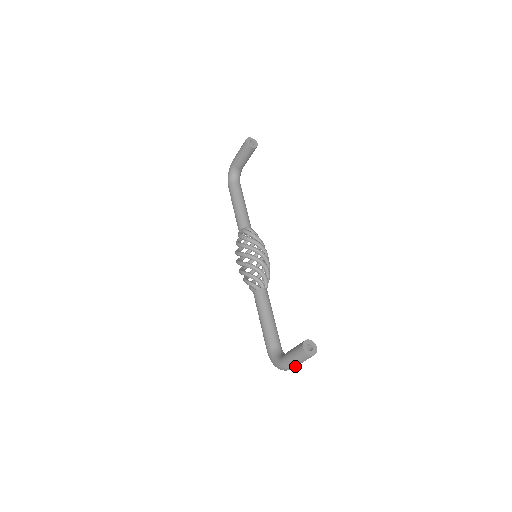
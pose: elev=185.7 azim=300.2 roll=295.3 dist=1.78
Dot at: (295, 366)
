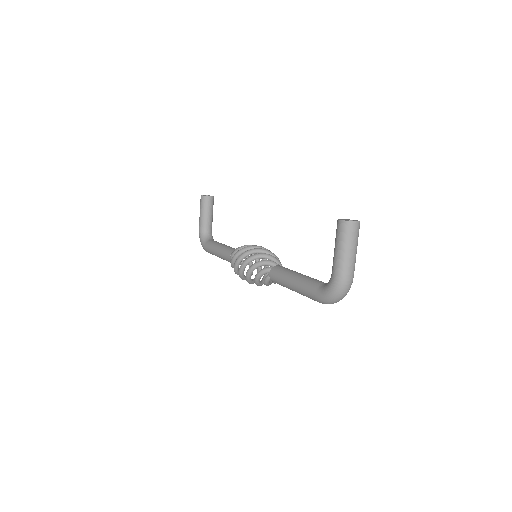
Dot at: (351, 265)
